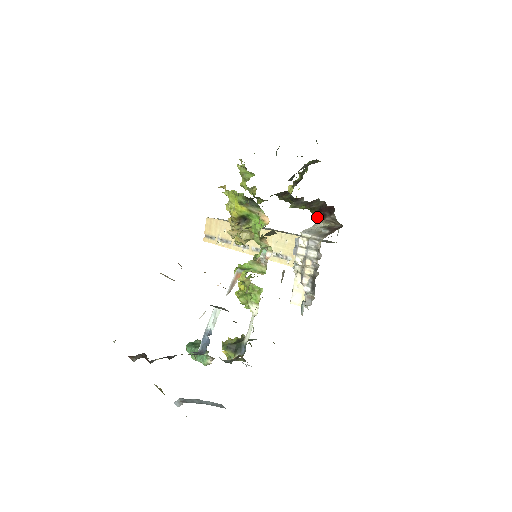
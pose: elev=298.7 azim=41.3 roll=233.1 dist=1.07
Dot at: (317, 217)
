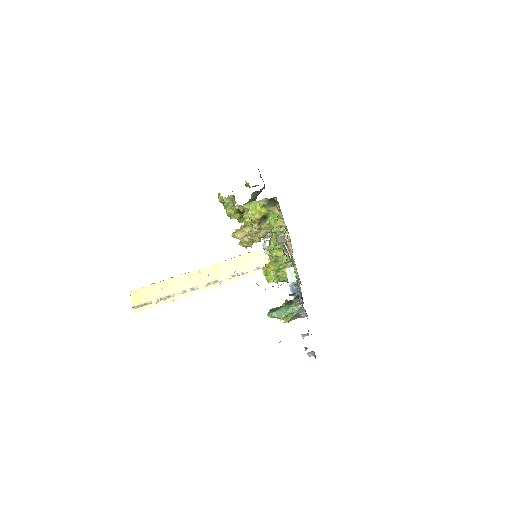
Dot at: occluded
